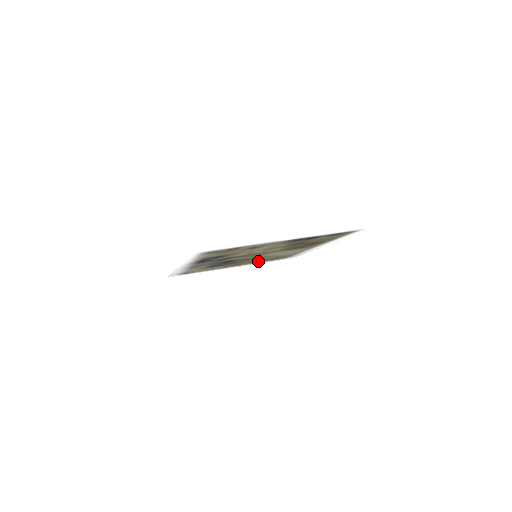
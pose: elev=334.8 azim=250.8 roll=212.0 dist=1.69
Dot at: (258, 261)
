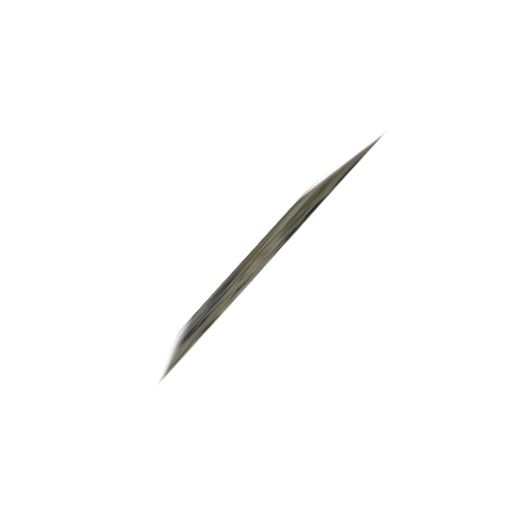
Dot at: (266, 236)
